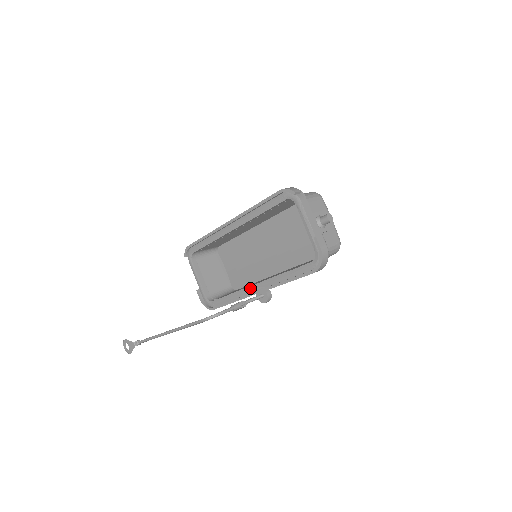
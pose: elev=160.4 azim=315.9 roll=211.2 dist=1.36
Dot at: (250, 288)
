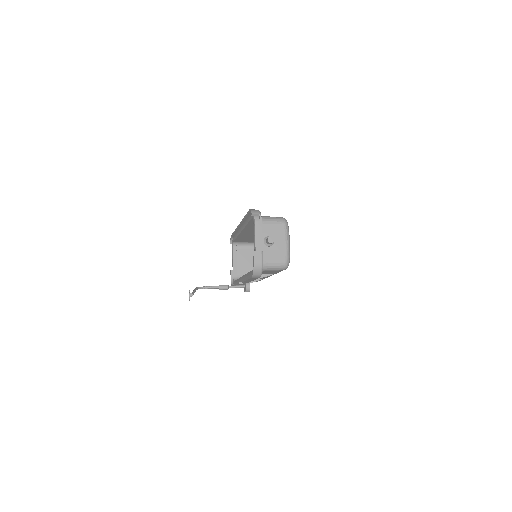
Dot at: (241, 278)
